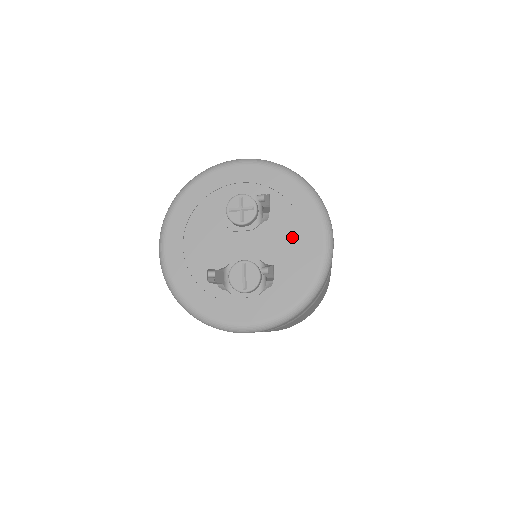
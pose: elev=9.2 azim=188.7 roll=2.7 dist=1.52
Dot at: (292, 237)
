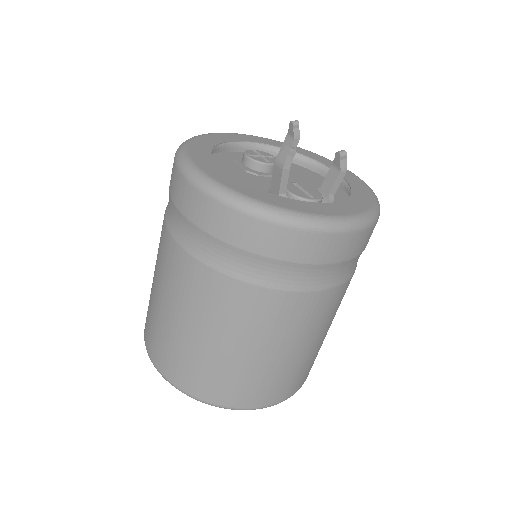
Dot at: (318, 183)
